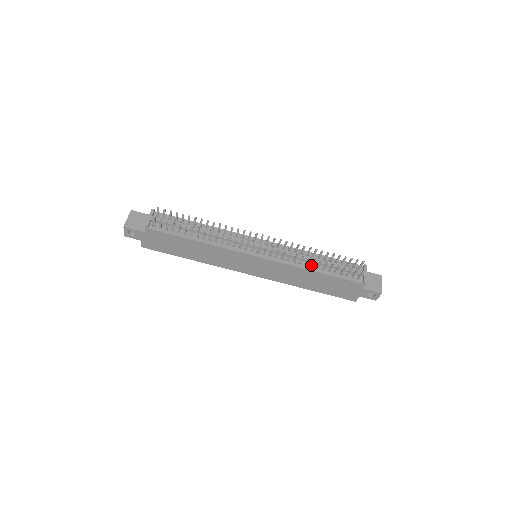
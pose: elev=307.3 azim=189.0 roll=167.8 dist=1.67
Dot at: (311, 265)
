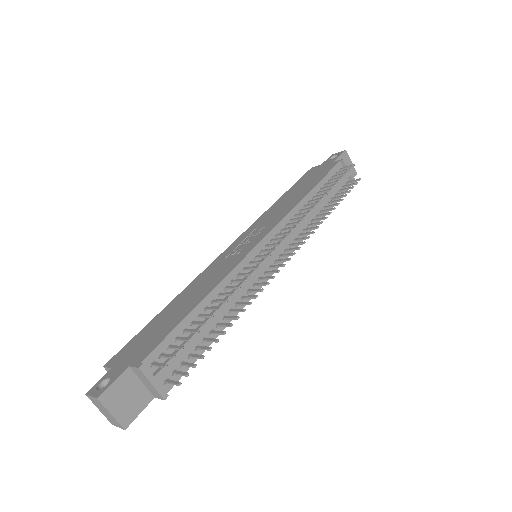
Dot at: (318, 217)
